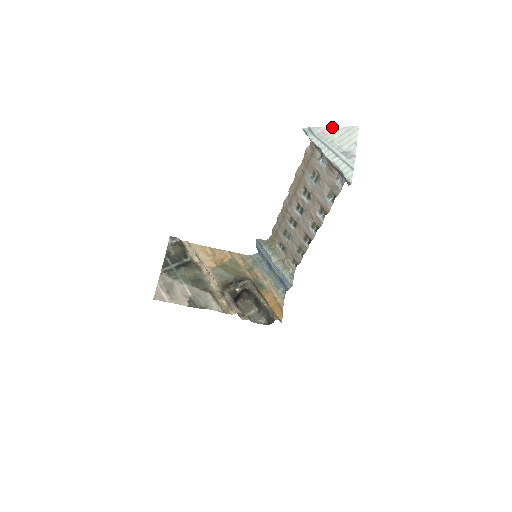
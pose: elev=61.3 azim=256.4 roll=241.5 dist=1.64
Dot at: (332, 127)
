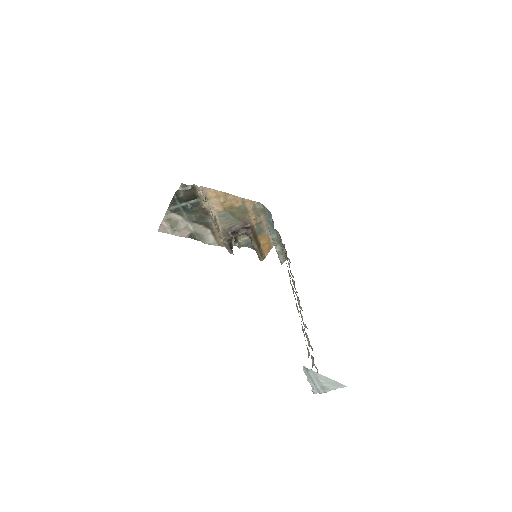
Dot at: (326, 377)
